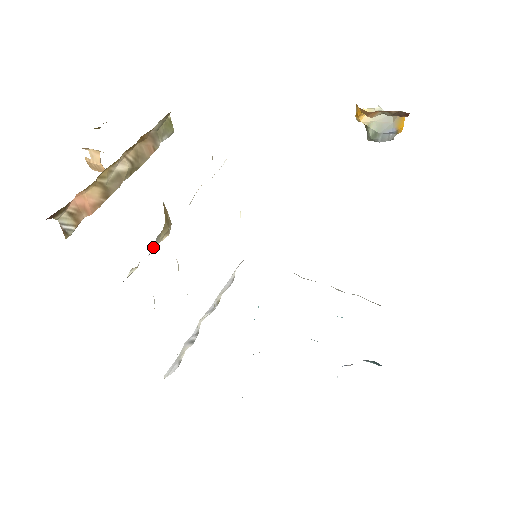
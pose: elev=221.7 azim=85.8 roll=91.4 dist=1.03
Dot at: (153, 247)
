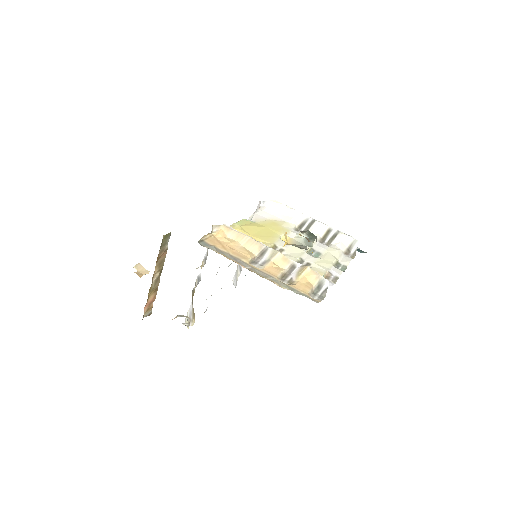
Dot at: (192, 301)
